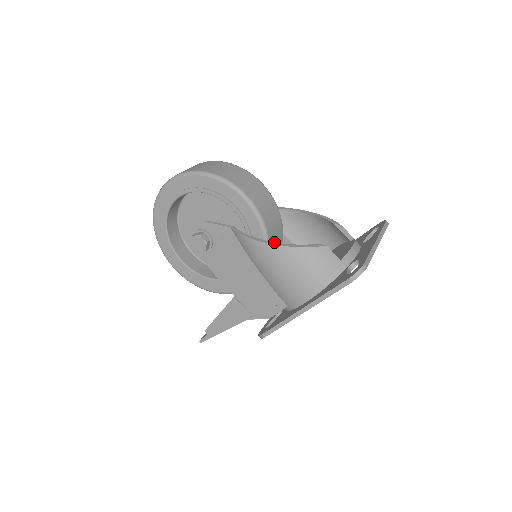
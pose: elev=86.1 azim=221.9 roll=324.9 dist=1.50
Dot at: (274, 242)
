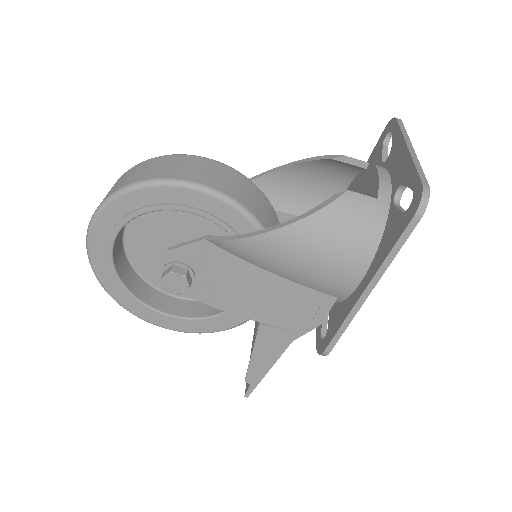
Dot at: (275, 225)
